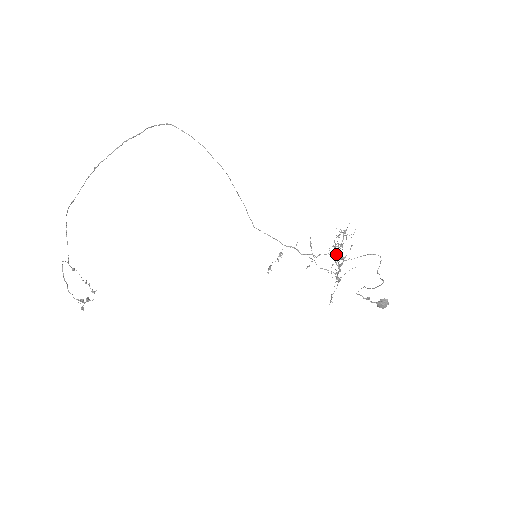
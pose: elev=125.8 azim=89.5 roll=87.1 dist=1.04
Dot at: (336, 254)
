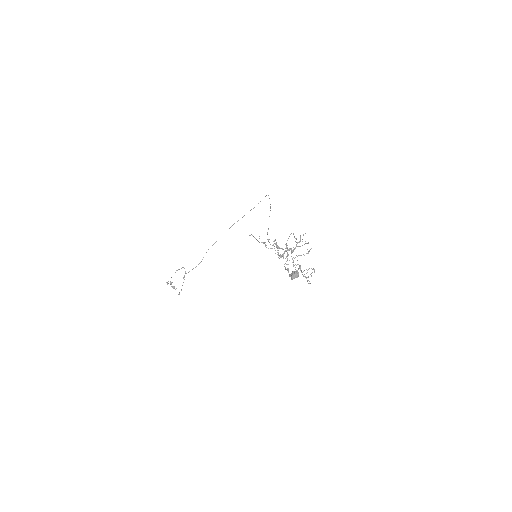
Dot at: (293, 257)
